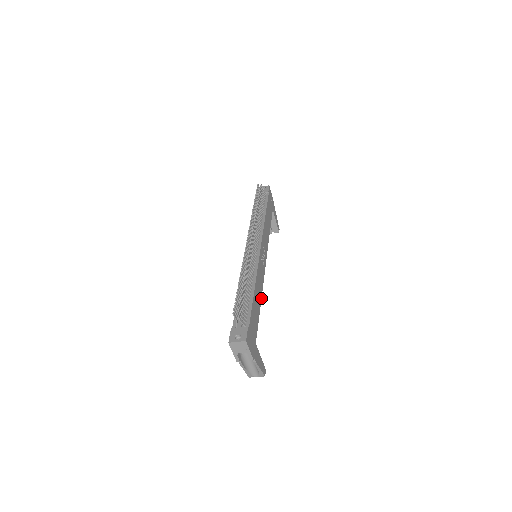
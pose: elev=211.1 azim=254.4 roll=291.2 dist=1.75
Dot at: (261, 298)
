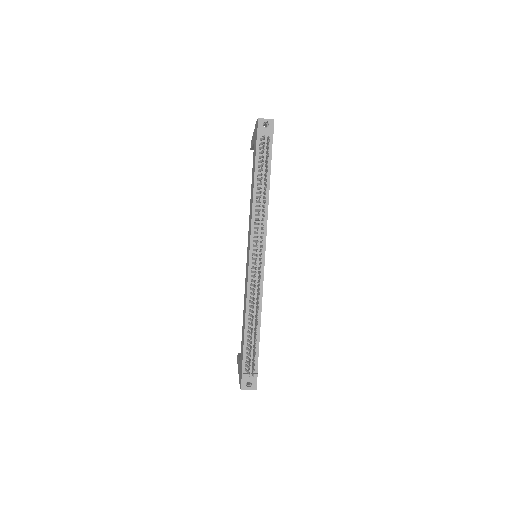
Dot at: occluded
